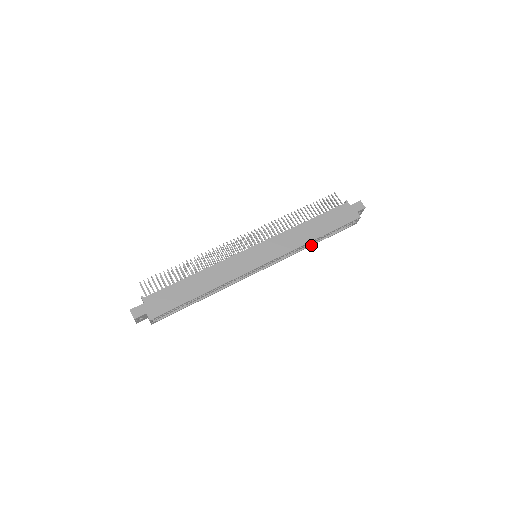
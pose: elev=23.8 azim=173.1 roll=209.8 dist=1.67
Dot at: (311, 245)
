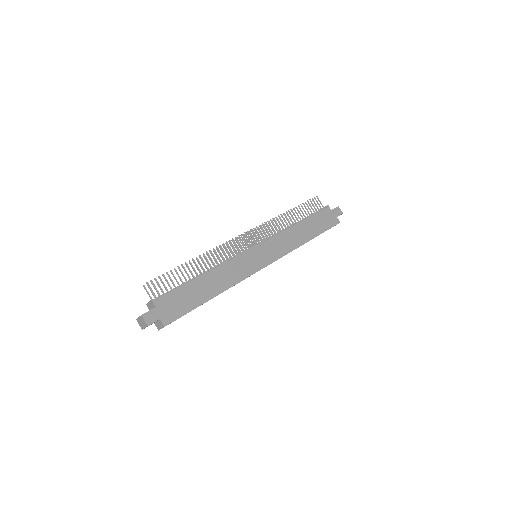
Dot at: occluded
